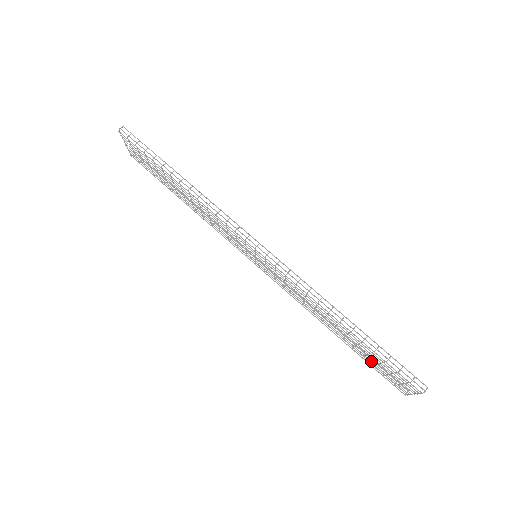
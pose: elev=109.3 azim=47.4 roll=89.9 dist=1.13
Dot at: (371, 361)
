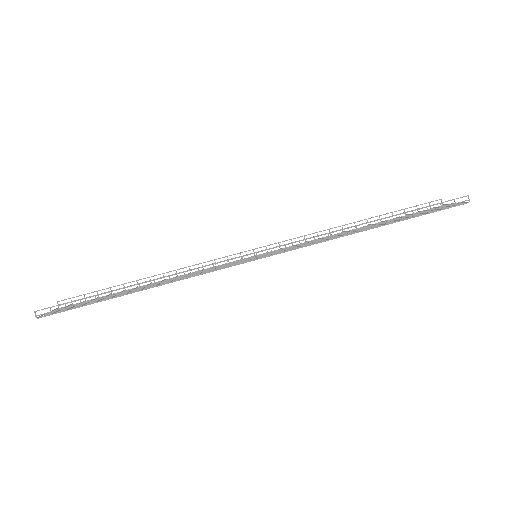
Dot at: occluded
